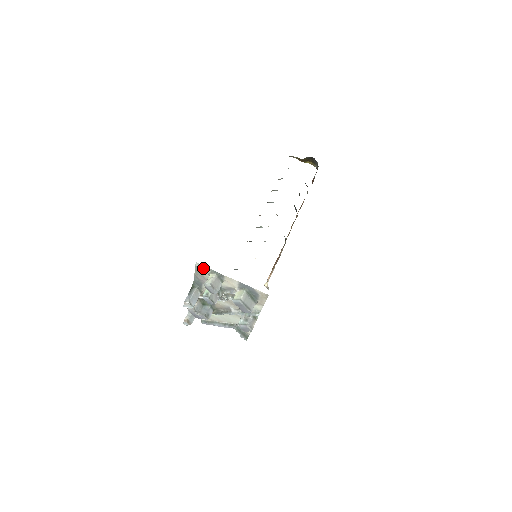
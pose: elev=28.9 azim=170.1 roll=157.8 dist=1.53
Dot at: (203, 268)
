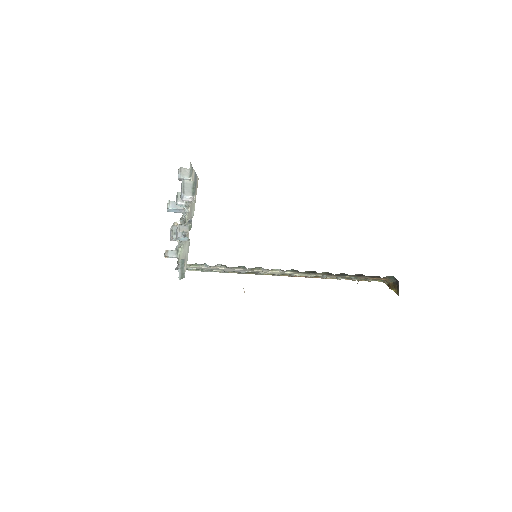
Dot at: occluded
